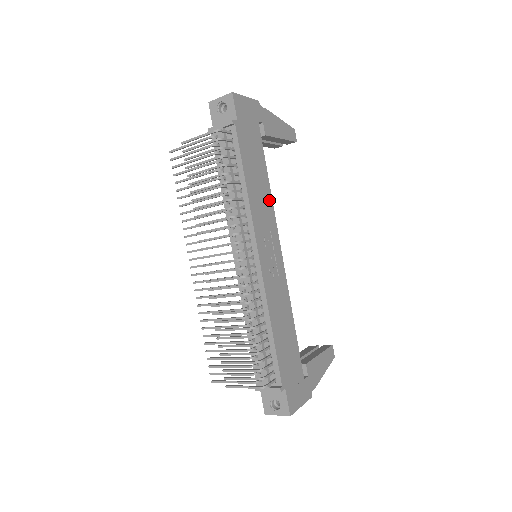
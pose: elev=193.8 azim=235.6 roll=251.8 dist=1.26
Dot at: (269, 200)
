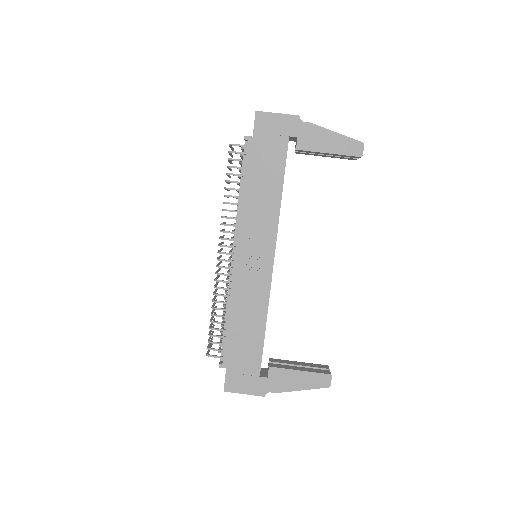
Dot at: (274, 211)
